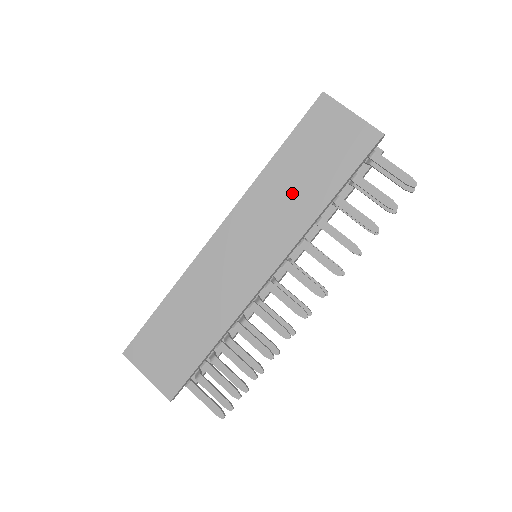
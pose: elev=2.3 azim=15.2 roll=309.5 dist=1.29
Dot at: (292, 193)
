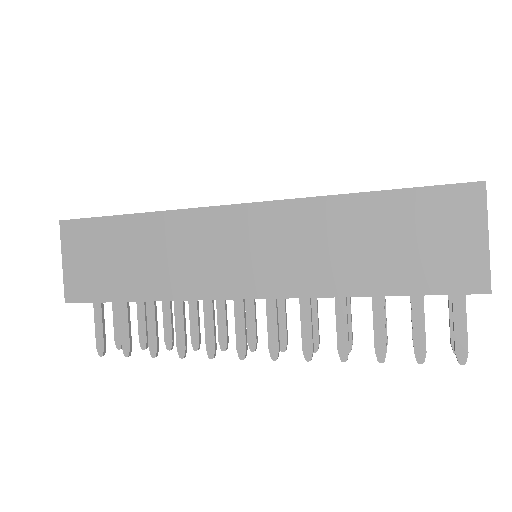
Dot at: (341, 248)
